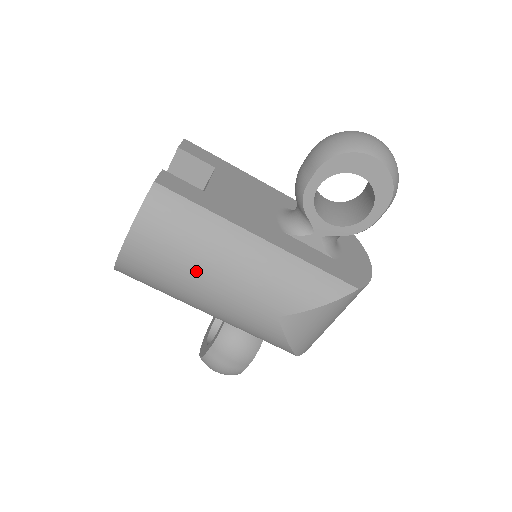
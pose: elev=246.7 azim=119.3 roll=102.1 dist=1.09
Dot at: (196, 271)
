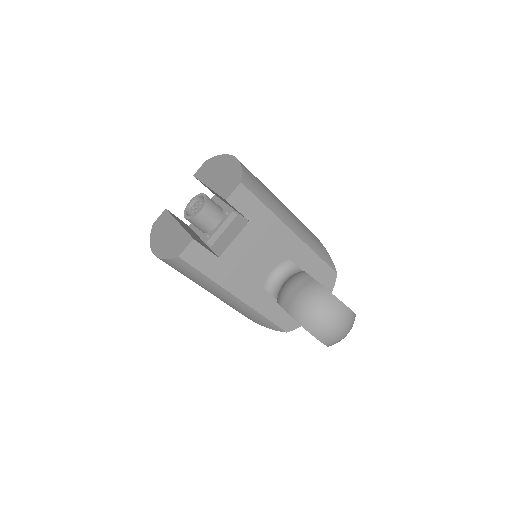
Dot at: occluded
